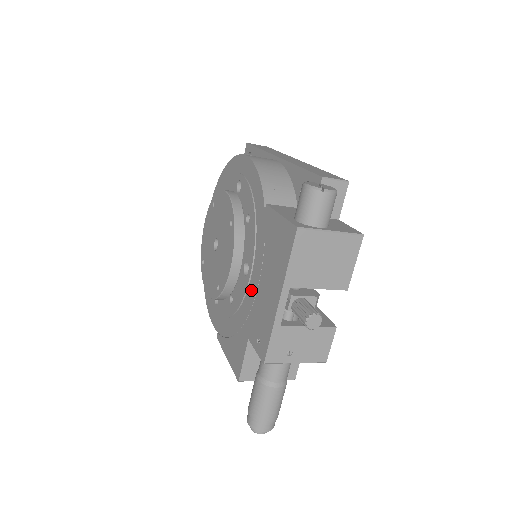
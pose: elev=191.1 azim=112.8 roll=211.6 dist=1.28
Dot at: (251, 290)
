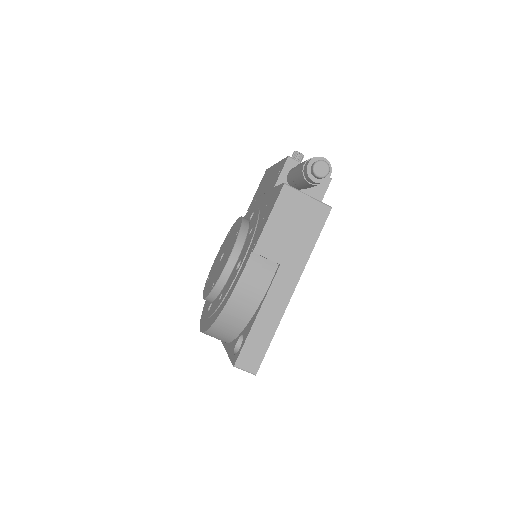
Dot at: (261, 202)
